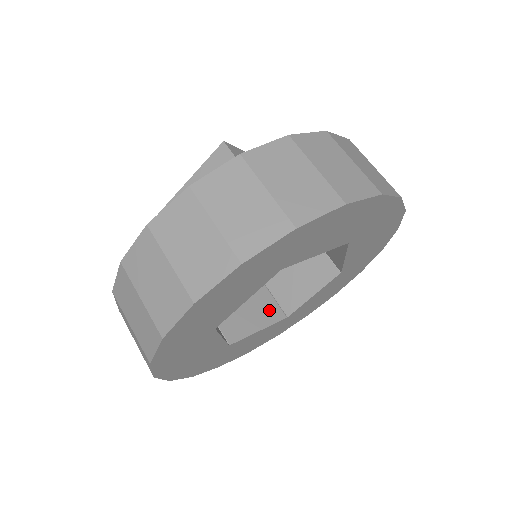
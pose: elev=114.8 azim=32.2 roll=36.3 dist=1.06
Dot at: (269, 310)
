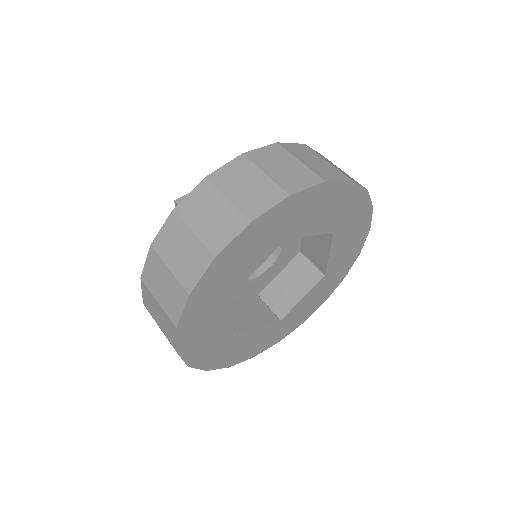
Dot at: (308, 275)
